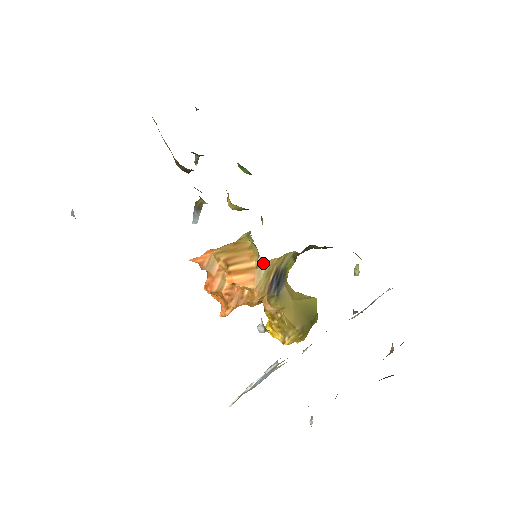
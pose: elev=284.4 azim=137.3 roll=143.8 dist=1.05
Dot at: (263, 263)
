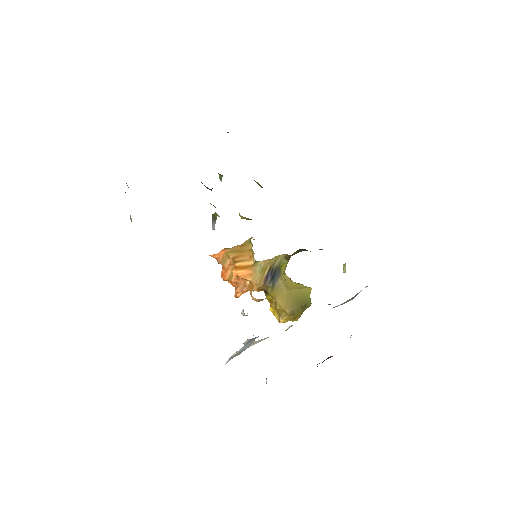
Dot at: (258, 263)
